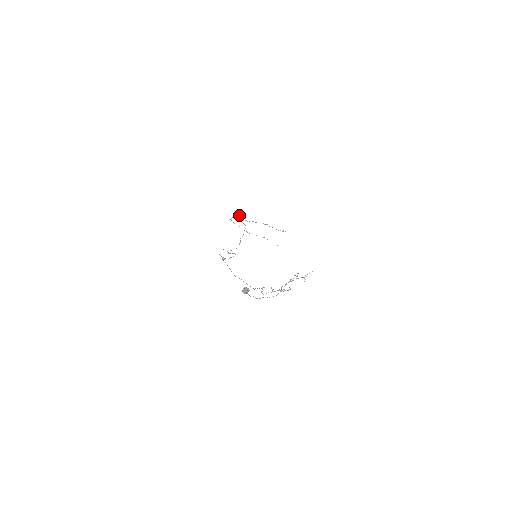
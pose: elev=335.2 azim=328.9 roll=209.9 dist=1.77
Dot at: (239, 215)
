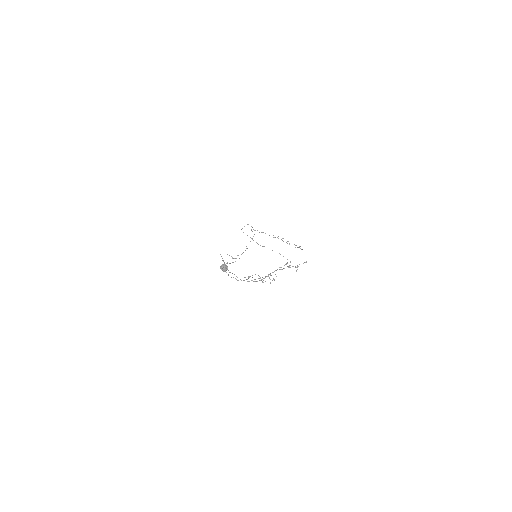
Dot at: occluded
